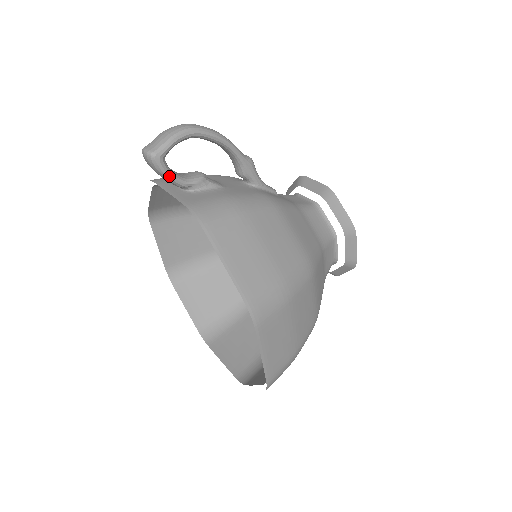
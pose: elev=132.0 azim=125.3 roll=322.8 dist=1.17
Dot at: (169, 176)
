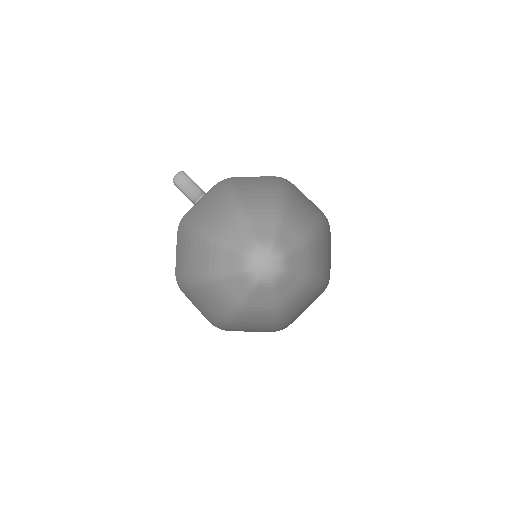
Dot at: (194, 182)
